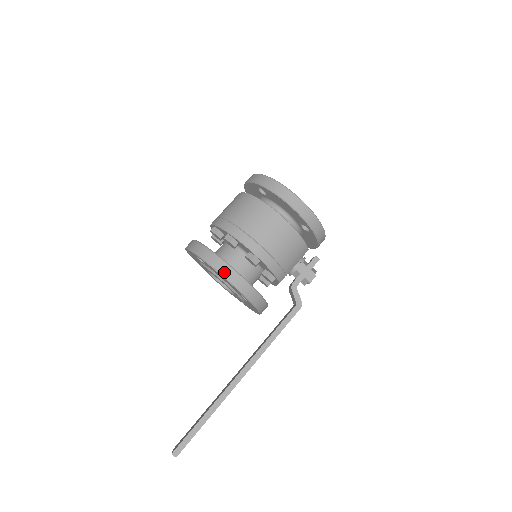
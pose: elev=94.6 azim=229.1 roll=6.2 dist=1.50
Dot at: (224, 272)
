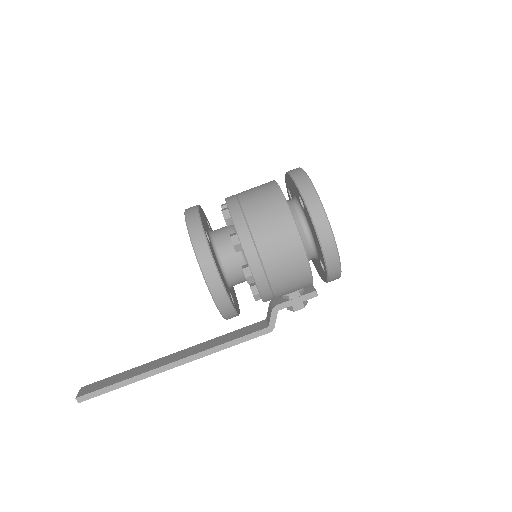
Dot at: (210, 279)
